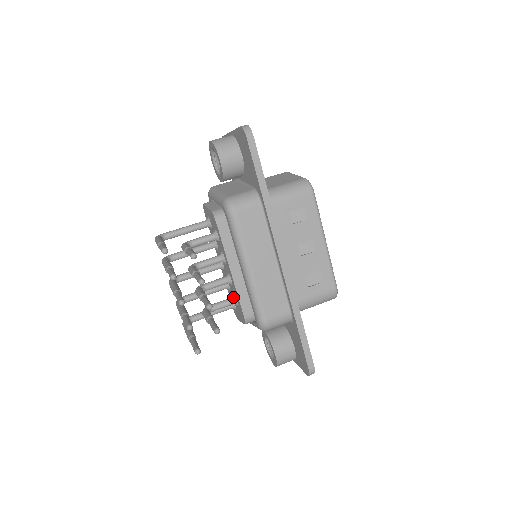
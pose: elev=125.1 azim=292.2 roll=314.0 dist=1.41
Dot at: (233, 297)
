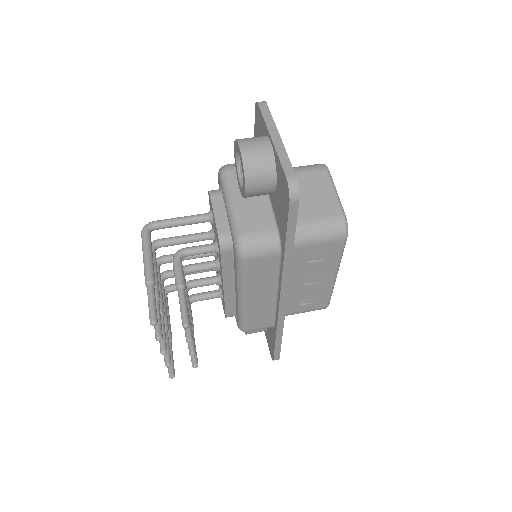
Dot at: (219, 293)
